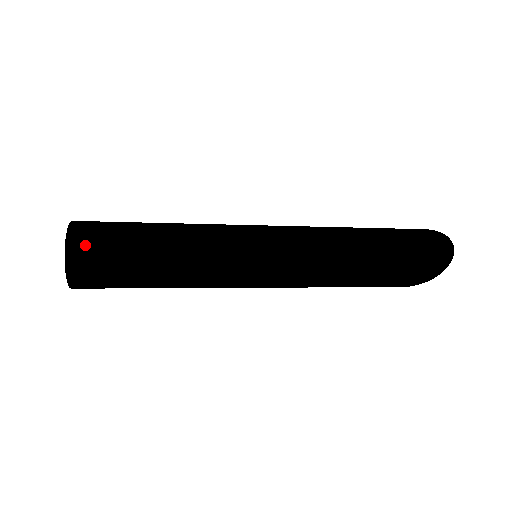
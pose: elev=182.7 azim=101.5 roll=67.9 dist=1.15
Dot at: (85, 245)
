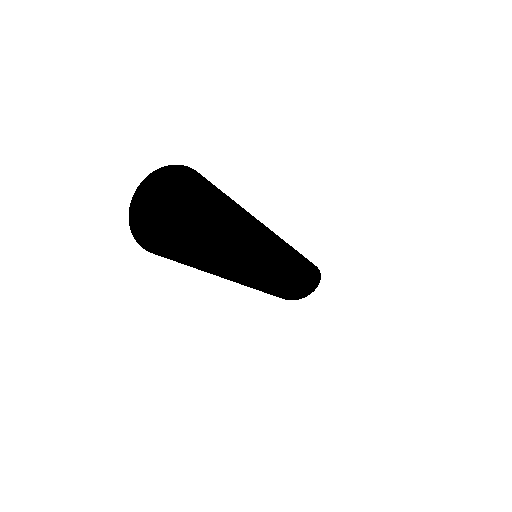
Dot at: occluded
